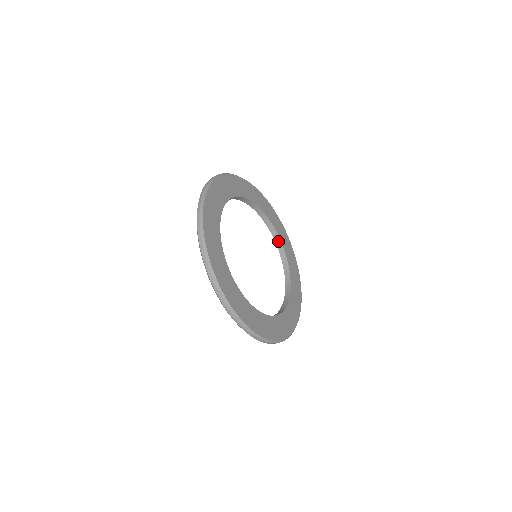
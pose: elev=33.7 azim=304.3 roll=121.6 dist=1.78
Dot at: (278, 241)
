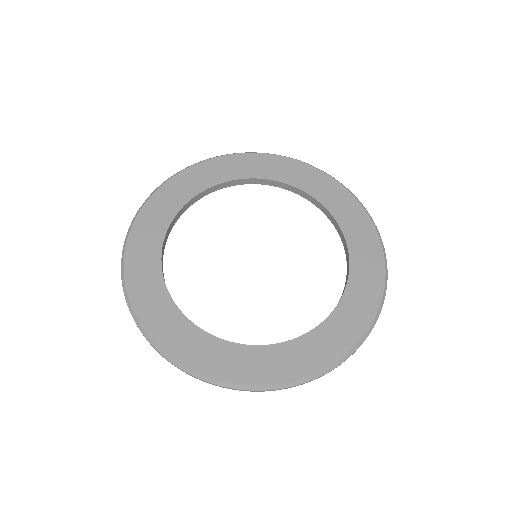
Dot at: (345, 245)
